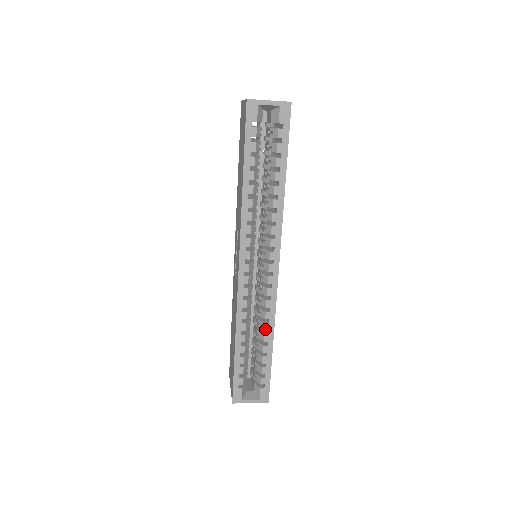
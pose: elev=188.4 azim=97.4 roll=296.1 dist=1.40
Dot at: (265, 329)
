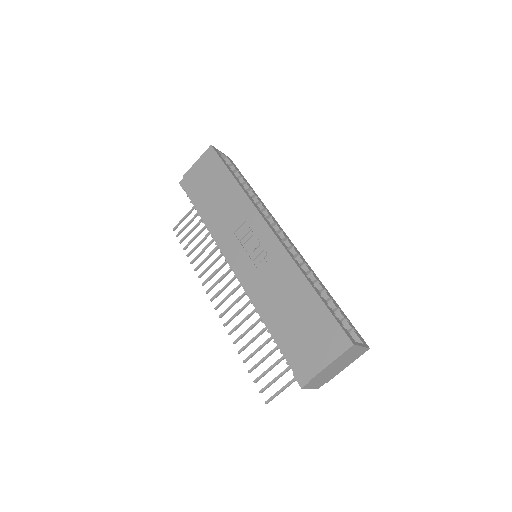
Dot at: (315, 278)
